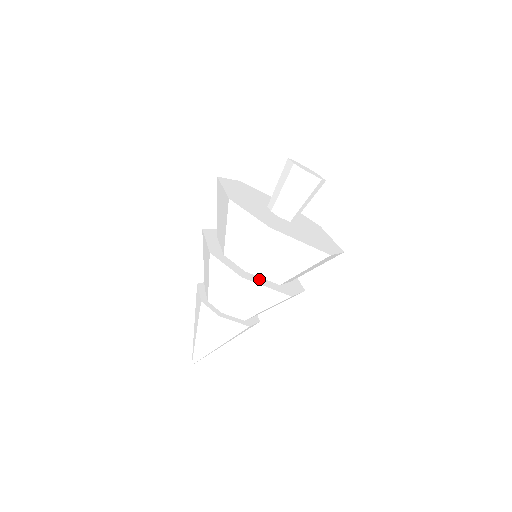
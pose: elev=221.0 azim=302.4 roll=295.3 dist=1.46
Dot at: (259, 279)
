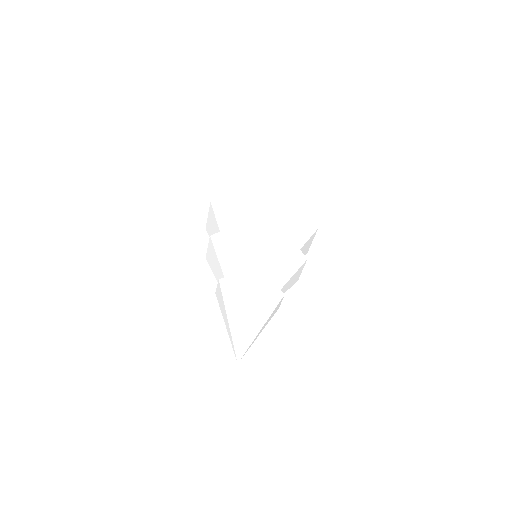
Dot at: occluded
